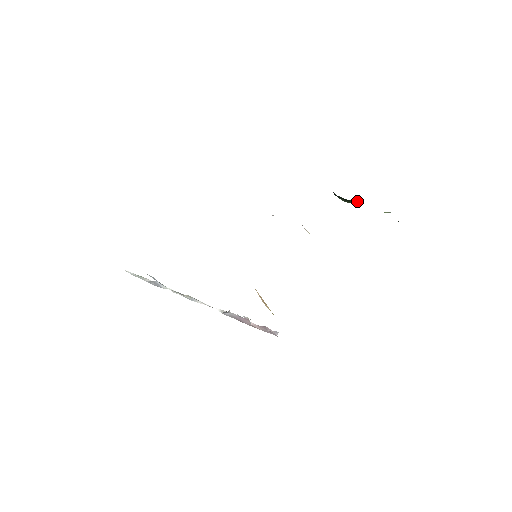
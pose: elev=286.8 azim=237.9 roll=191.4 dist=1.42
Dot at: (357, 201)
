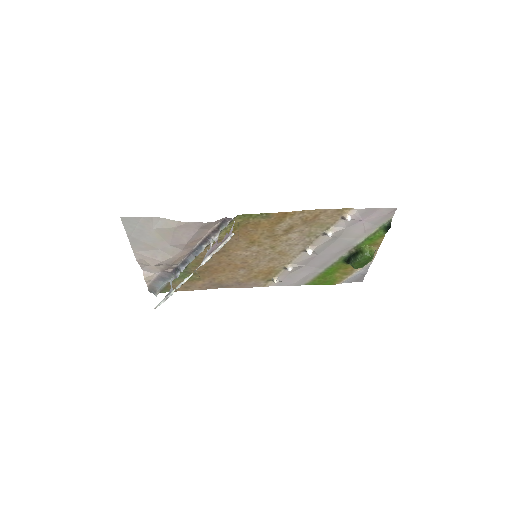
Dot at: (363, 249)
